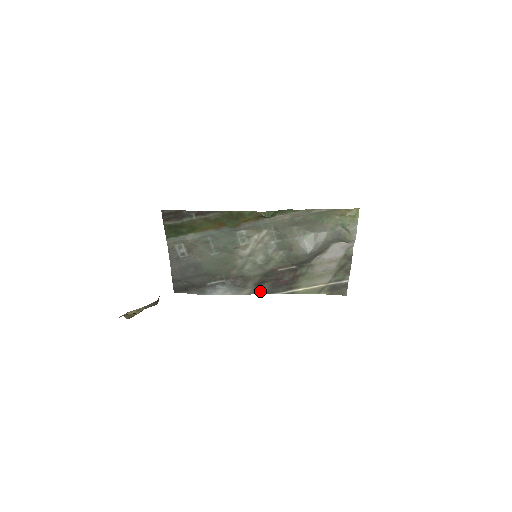
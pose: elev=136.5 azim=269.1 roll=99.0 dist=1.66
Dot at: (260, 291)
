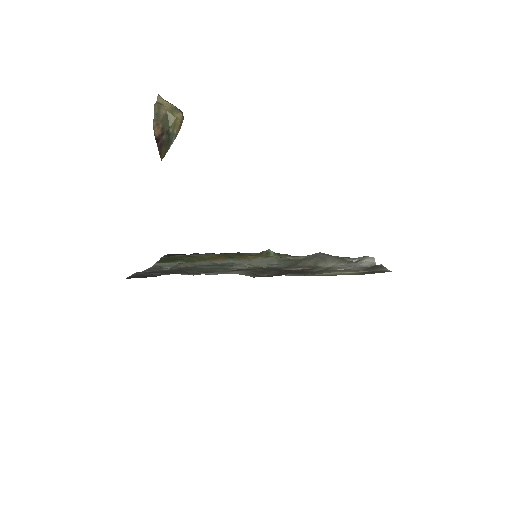
Dot at: occluded
